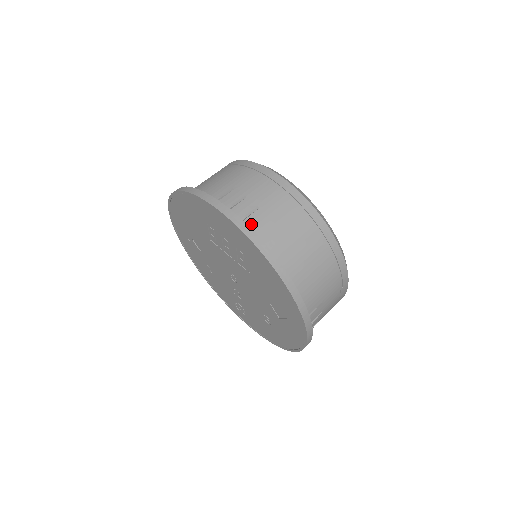
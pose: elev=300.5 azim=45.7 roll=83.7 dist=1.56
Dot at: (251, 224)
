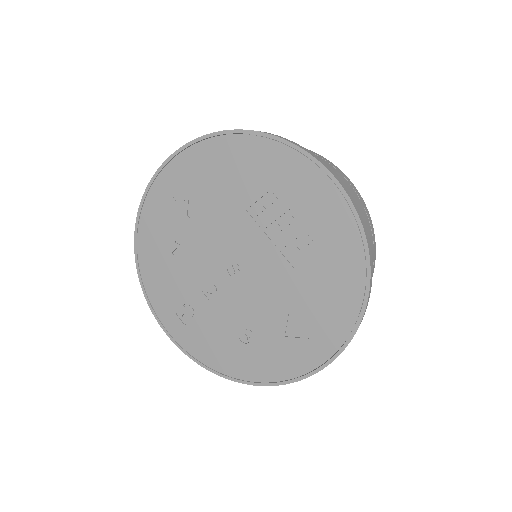
Dot at: occluded
